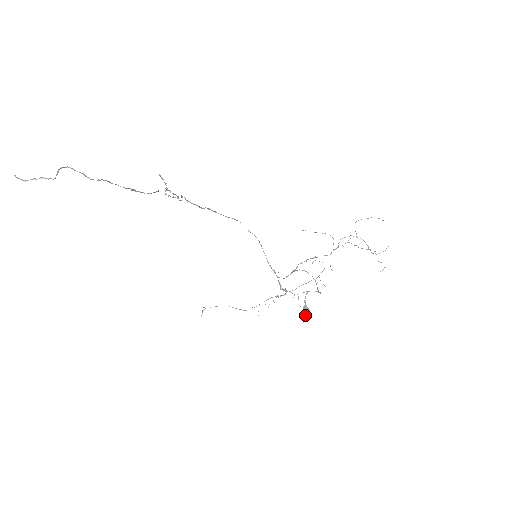
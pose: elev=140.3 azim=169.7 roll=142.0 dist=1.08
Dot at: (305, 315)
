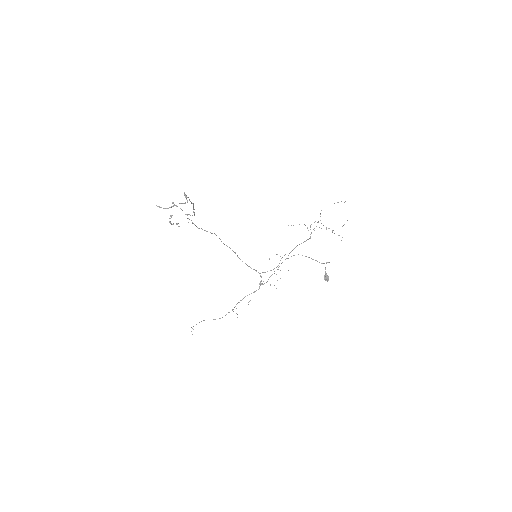
Dot at: (327, 281)
